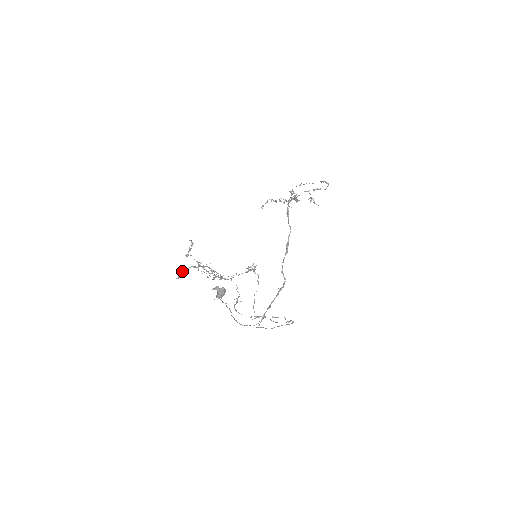
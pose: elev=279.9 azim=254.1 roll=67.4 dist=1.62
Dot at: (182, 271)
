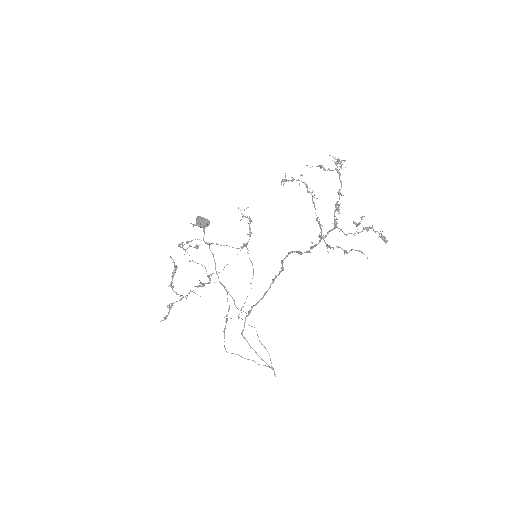
Dot at: (167, 307)
